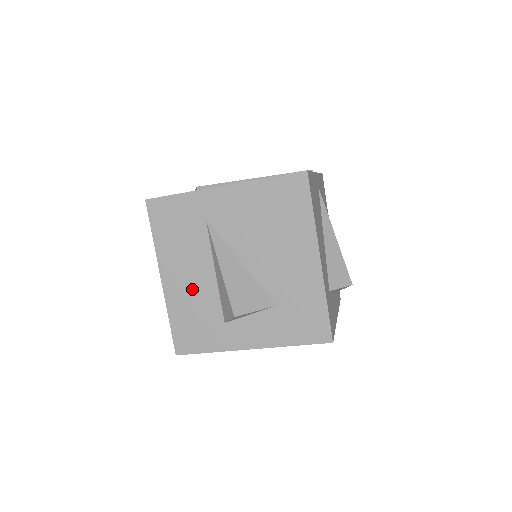
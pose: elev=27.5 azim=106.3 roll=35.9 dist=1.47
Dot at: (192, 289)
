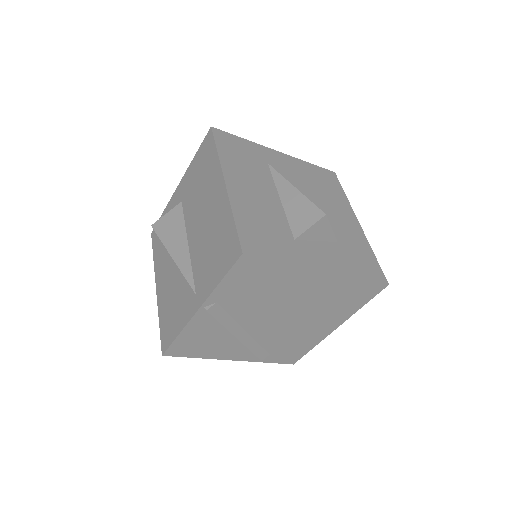
Dot at: (259, 202)
